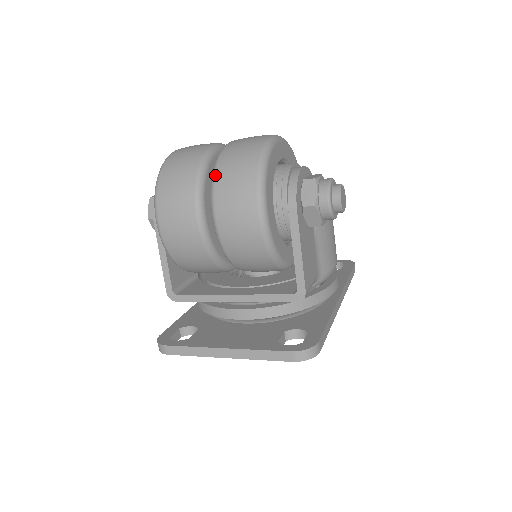
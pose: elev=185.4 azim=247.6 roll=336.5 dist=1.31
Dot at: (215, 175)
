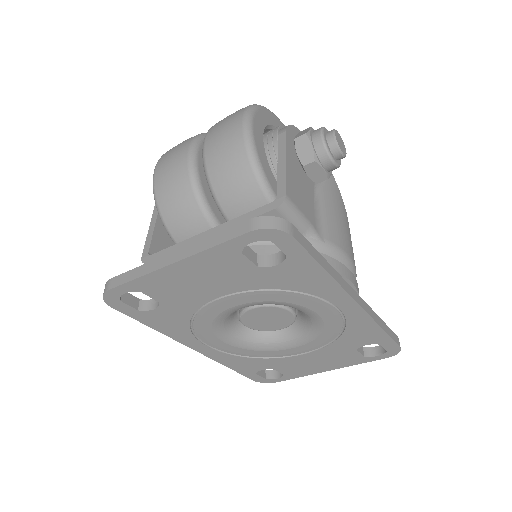
Dot at: occluded
